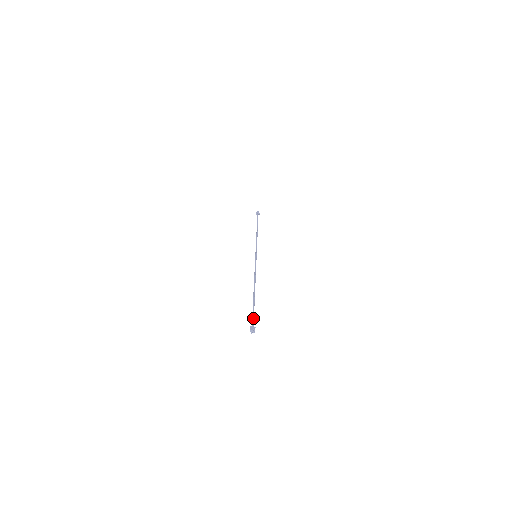
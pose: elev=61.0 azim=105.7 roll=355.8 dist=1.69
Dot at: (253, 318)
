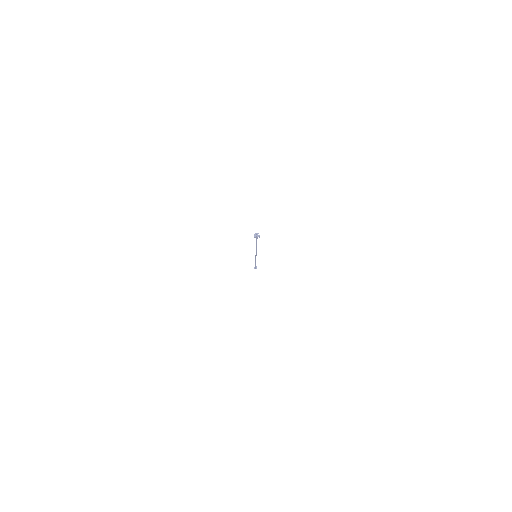
Dot at: occluded
